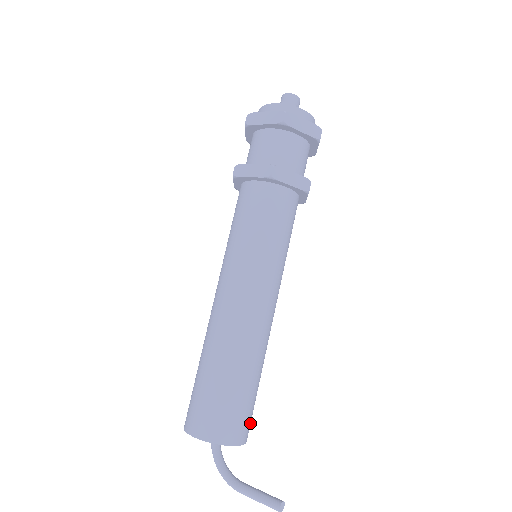
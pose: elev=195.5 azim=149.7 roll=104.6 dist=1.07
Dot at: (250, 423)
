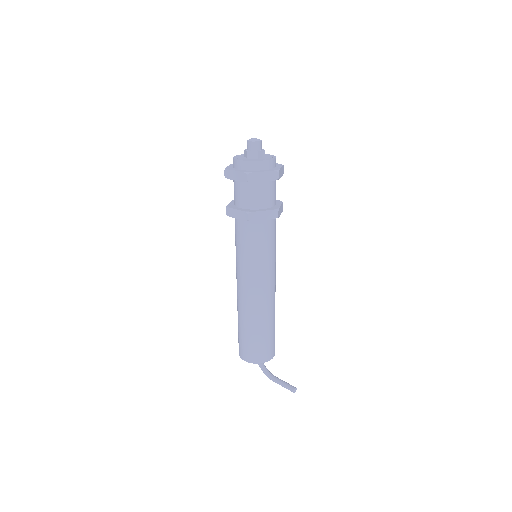
Dot at: (274, 347)
